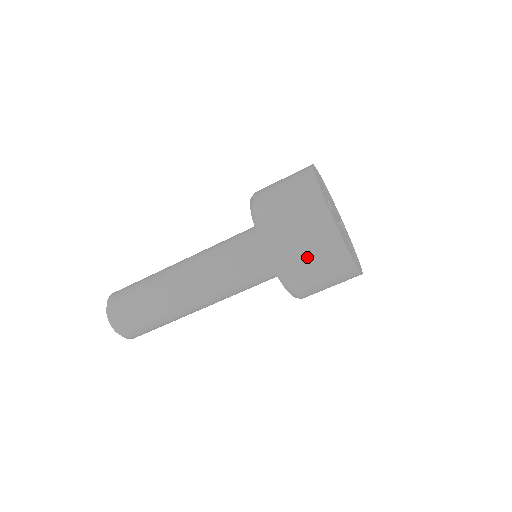
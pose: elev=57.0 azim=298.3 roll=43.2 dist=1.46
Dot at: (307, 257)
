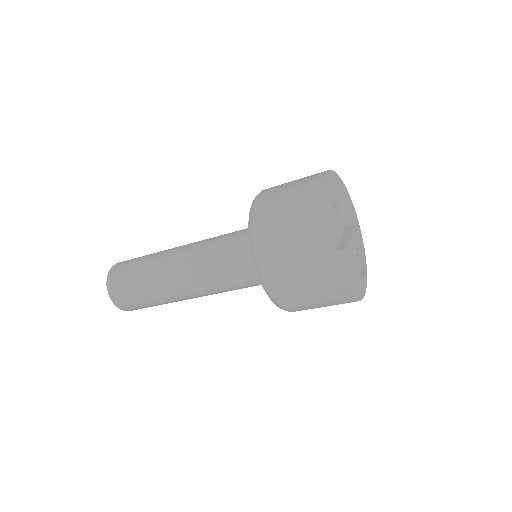
Dot at: (309, 299)
